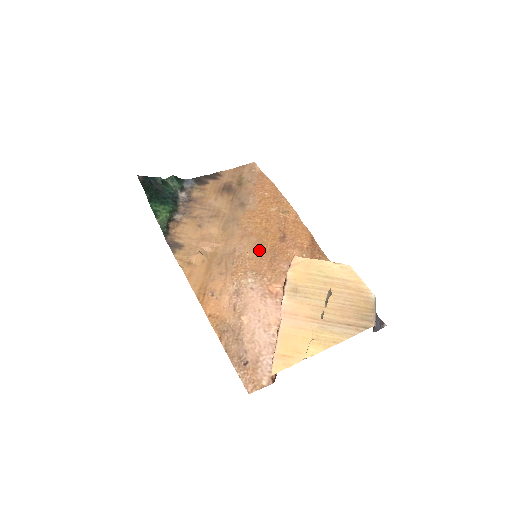
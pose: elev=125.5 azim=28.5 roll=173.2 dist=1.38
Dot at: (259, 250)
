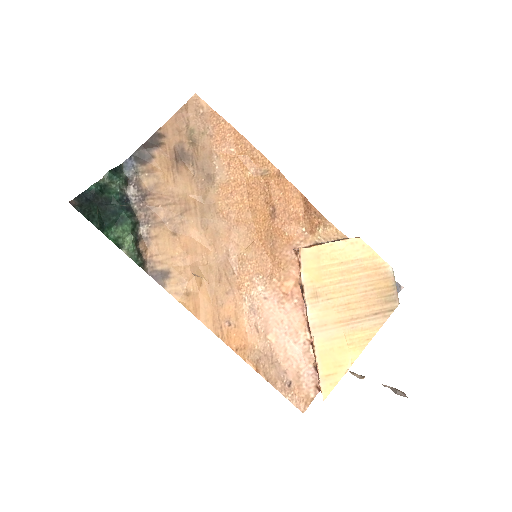
Dot at: (255, 243)
